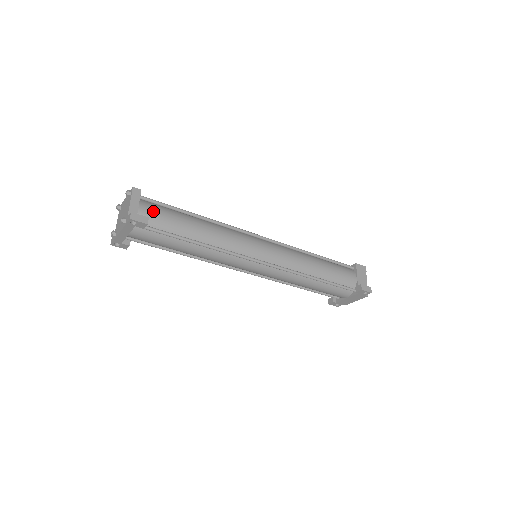
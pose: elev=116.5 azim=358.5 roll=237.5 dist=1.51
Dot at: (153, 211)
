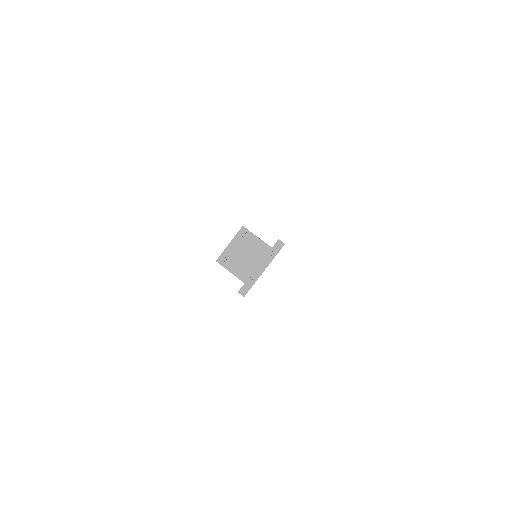
Dot at: occluded
